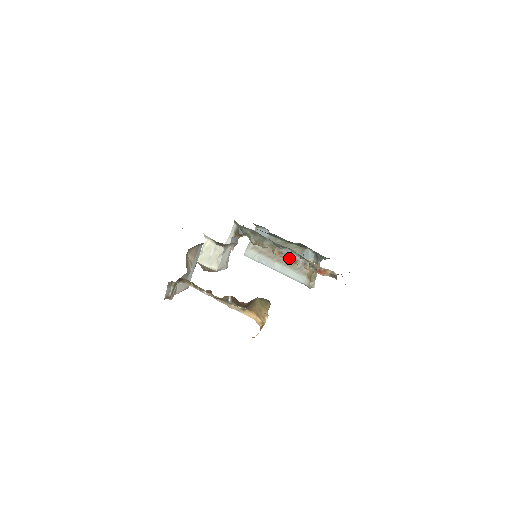
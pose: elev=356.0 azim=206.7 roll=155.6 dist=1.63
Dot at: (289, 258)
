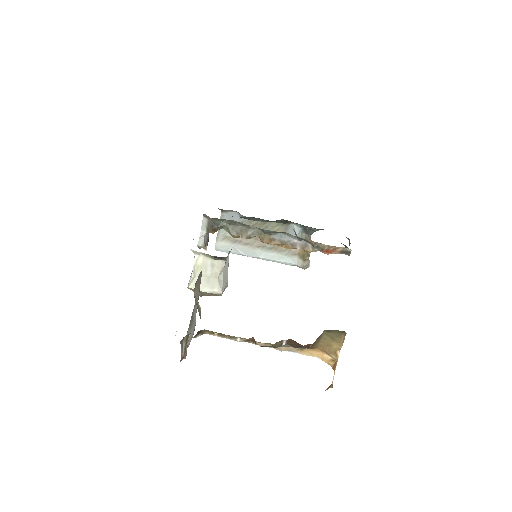
Dot at: (284, 244)
